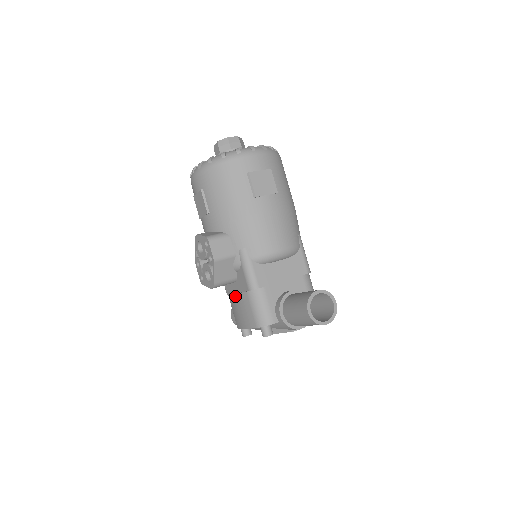
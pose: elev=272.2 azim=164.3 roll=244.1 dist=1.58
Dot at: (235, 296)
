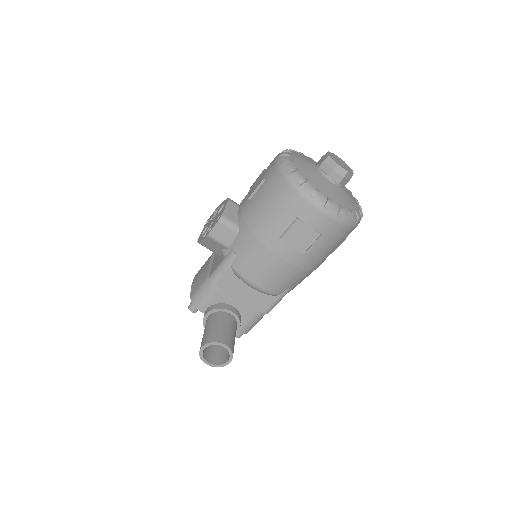
Dot at: (209, 261)
